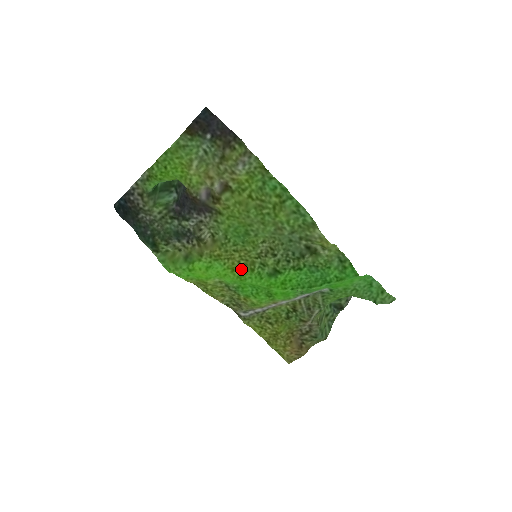
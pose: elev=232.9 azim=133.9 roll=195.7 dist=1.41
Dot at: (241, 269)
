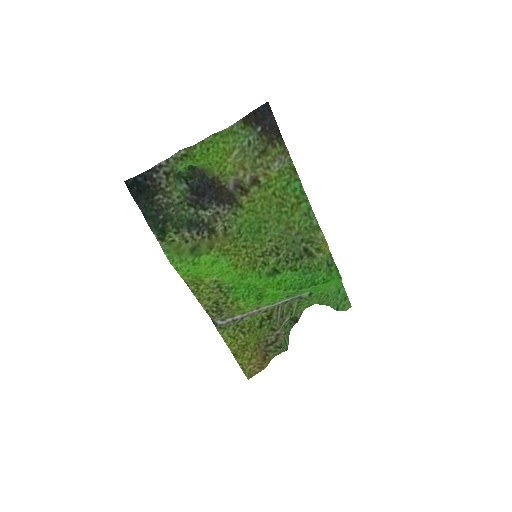
Dot at: (244, 267)
